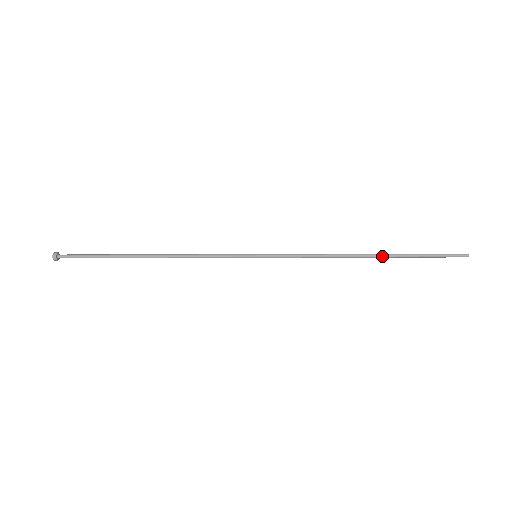
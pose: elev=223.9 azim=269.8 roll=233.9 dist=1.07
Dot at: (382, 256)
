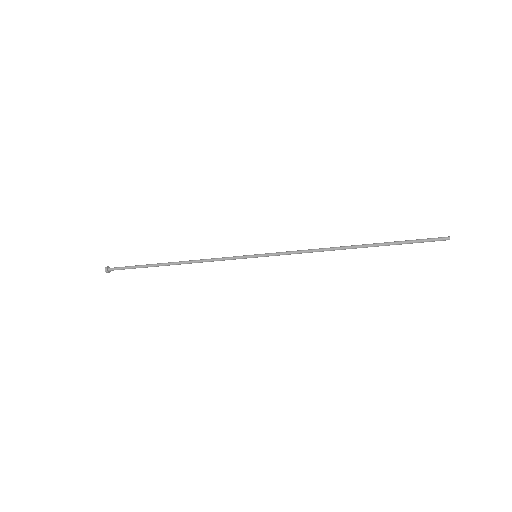
Dot at: (365, 246)
